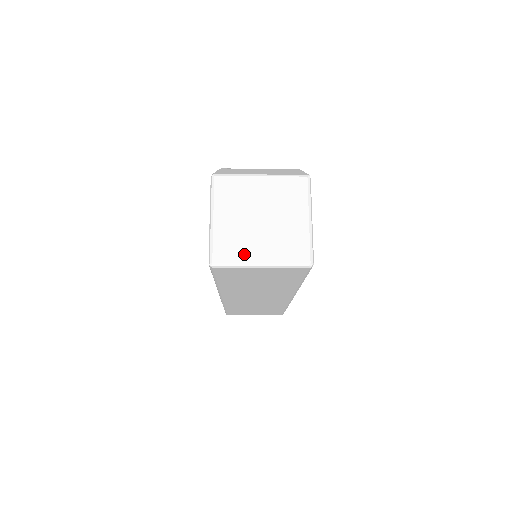
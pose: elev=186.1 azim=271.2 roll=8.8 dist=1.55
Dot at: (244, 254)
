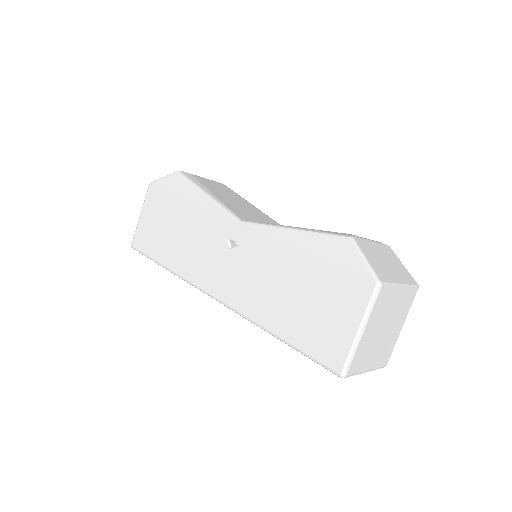
Dot at: (364, 364)
